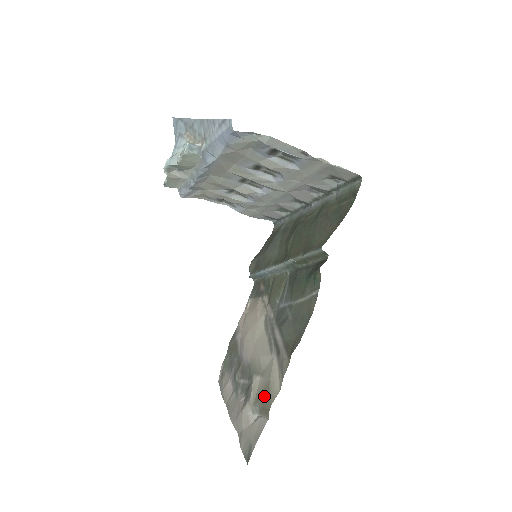
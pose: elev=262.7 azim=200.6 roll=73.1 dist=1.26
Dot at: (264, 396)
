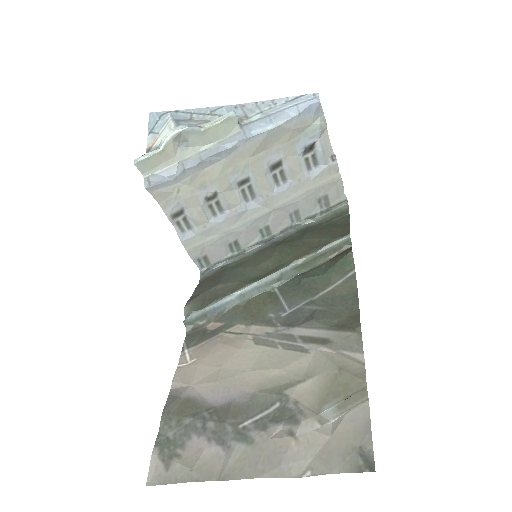
Dot at: (339, 385)
